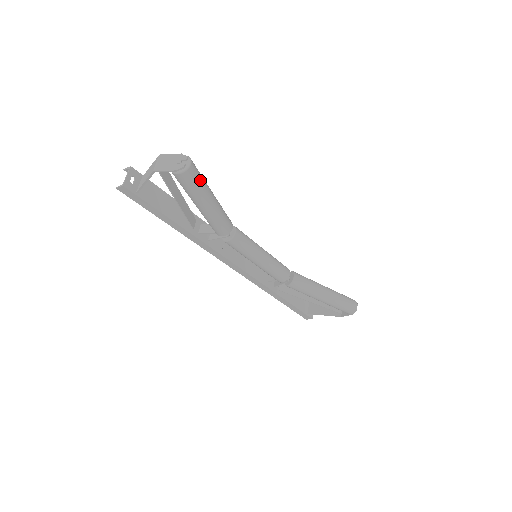
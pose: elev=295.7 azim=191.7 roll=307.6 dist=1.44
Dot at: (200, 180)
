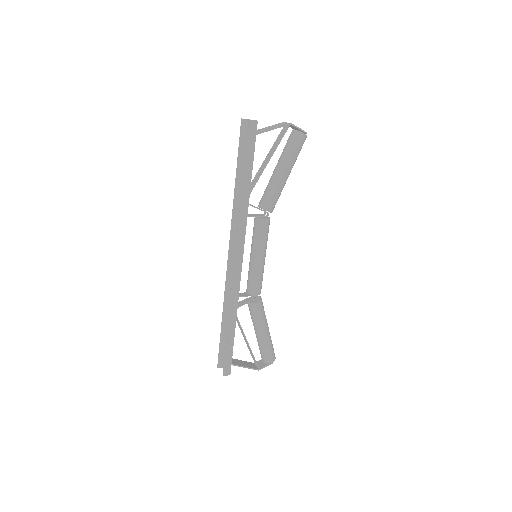
Dot at: (299, 152)
